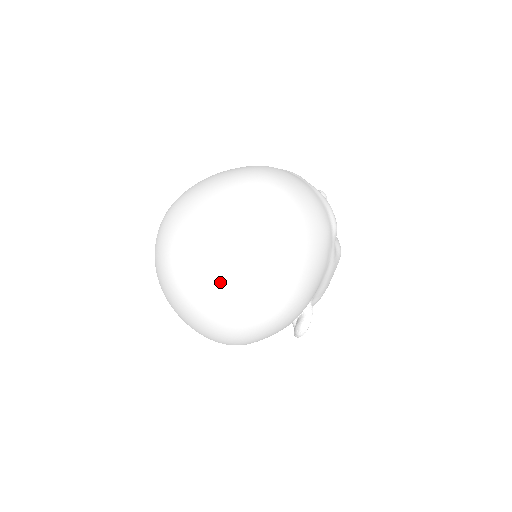
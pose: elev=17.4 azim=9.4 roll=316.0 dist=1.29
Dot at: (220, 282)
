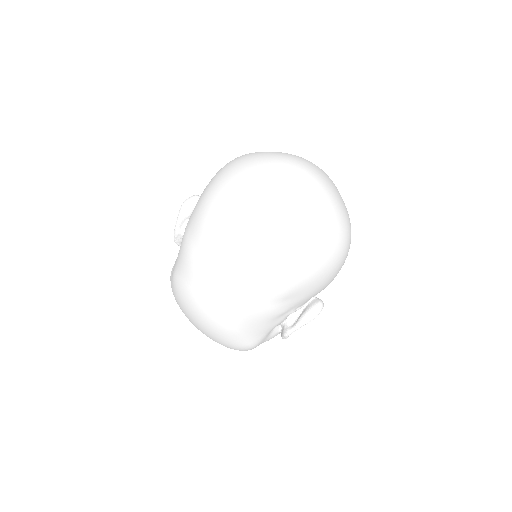
Dot at: (330, 190)
